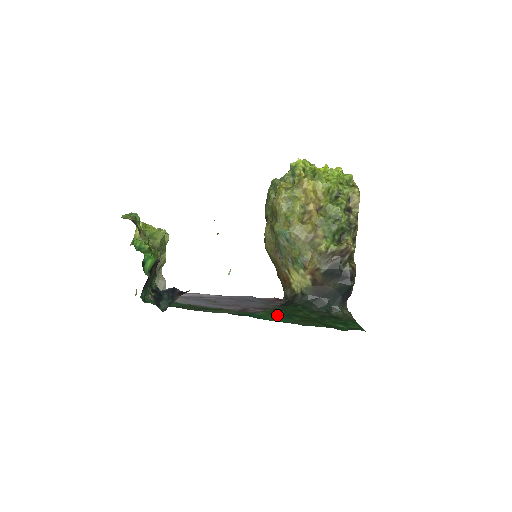
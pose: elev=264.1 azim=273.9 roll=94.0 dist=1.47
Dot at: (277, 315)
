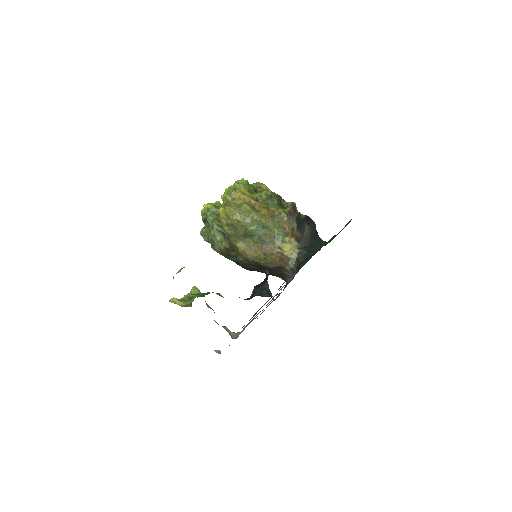
Dot at: occluded
